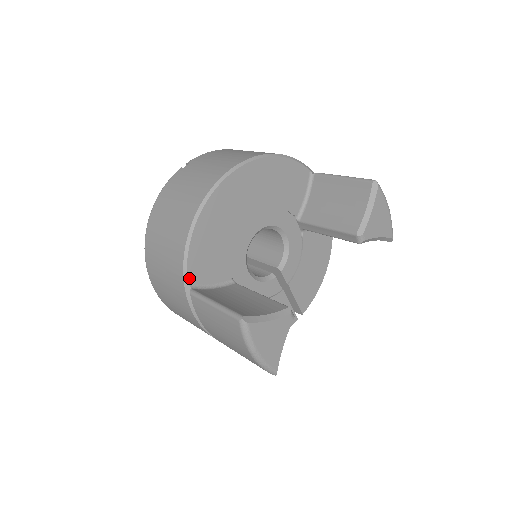
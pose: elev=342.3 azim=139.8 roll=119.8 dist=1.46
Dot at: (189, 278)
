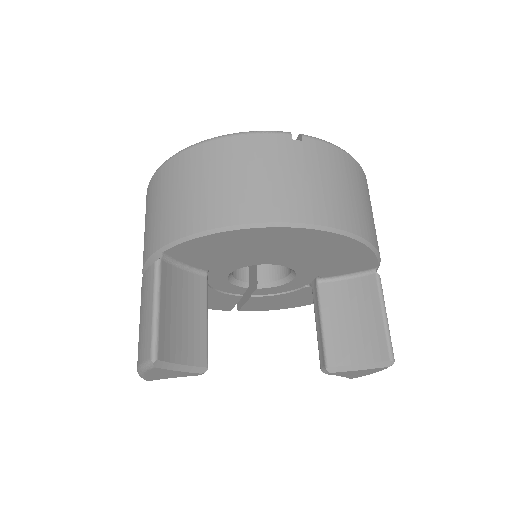
Dot at: (169, 250)
